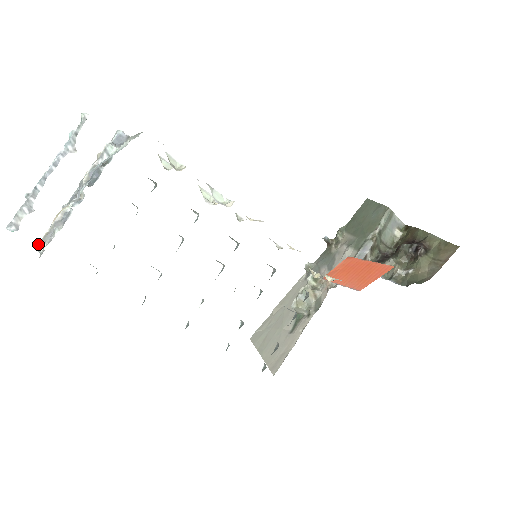
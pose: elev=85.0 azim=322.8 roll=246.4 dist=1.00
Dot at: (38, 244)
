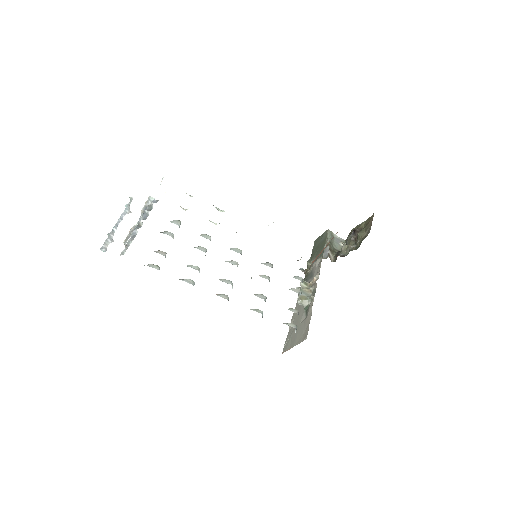
Dot at: (123, 242)
